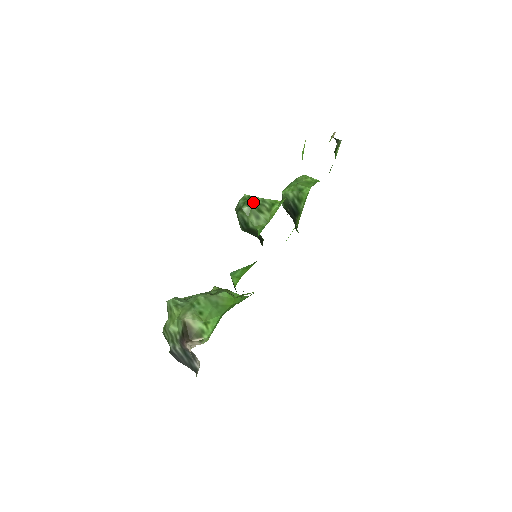
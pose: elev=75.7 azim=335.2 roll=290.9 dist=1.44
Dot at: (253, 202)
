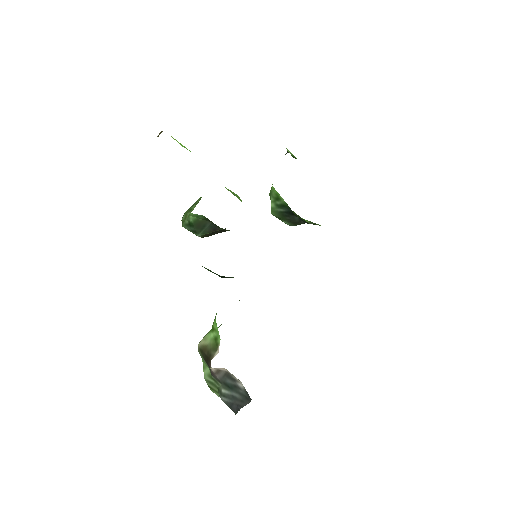
Dot at: occluded
